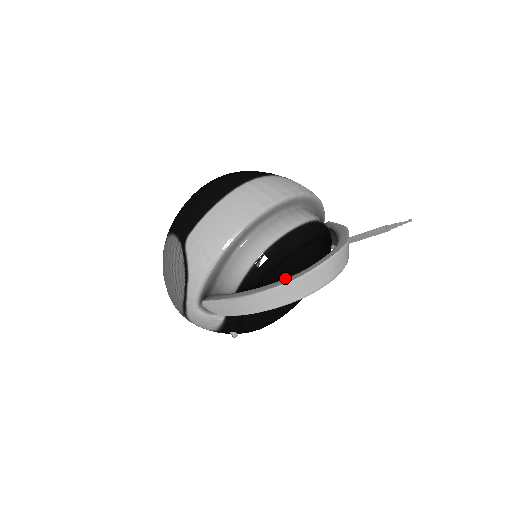
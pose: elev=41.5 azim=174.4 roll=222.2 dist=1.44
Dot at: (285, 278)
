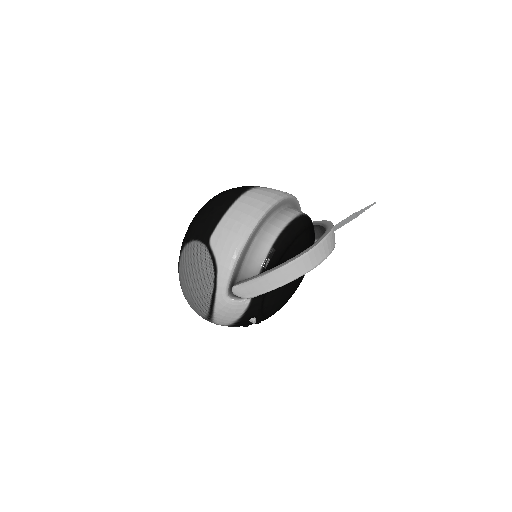
Dot at: occluded
